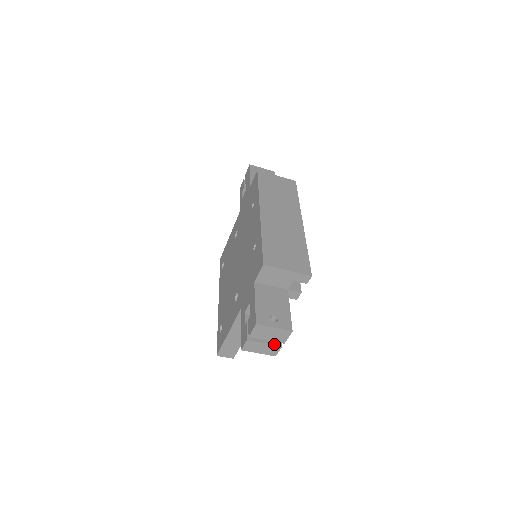
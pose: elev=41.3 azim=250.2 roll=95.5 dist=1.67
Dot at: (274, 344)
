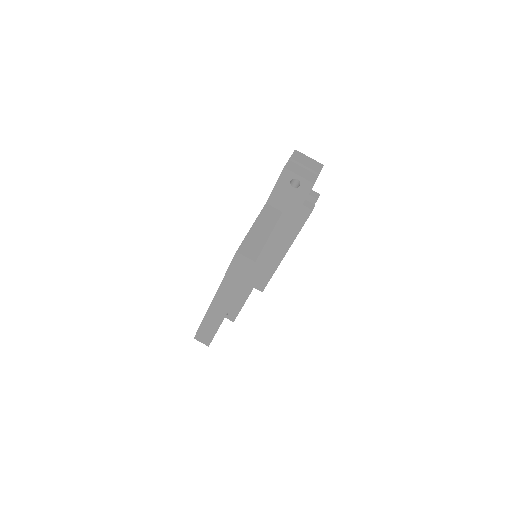
Dot at: (311, 173)
